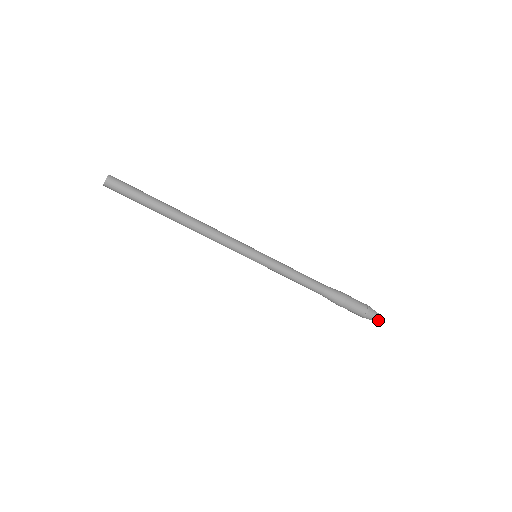
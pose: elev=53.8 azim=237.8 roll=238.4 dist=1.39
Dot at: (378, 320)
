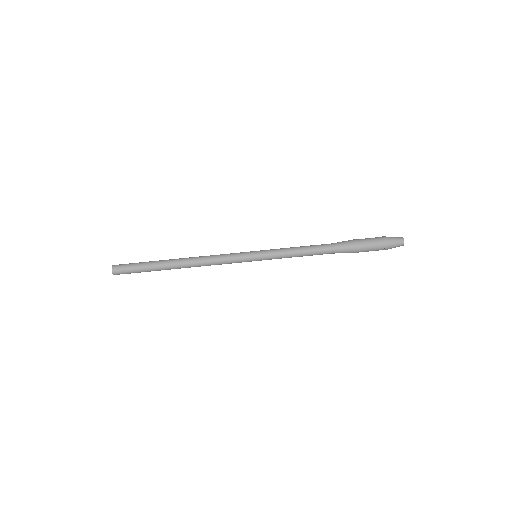
Dot at: (403, 244)
